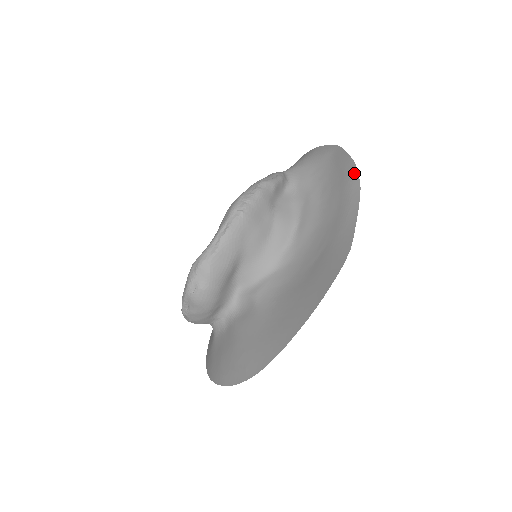
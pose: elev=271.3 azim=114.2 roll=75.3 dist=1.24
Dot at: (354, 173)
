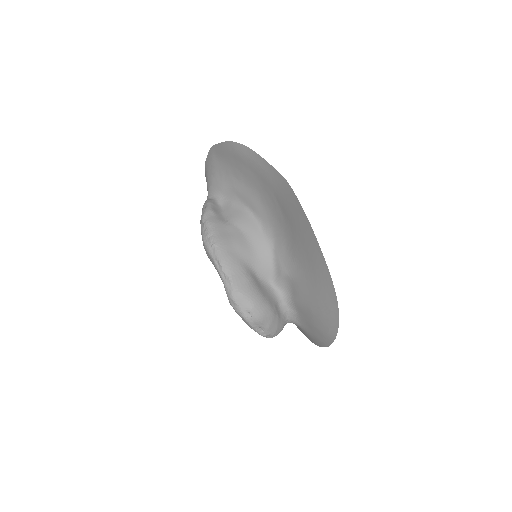
Dot at: (235, 146)
